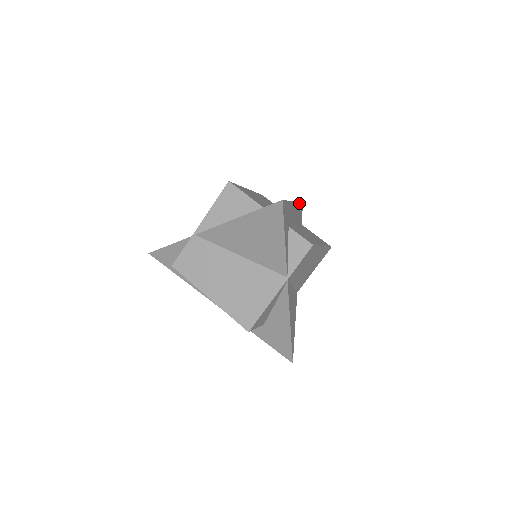
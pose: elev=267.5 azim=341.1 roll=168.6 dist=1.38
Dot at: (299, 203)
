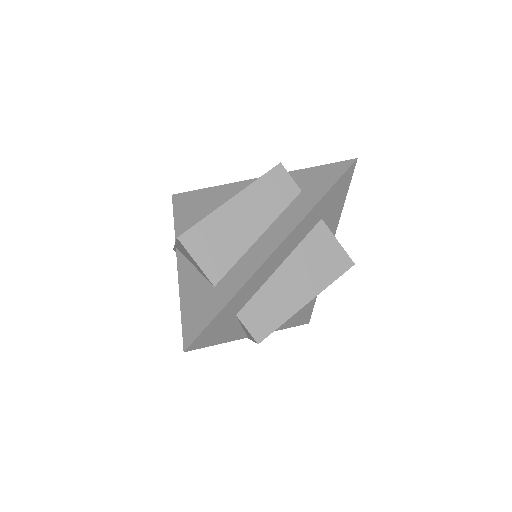
Dot at: (319, 201)
